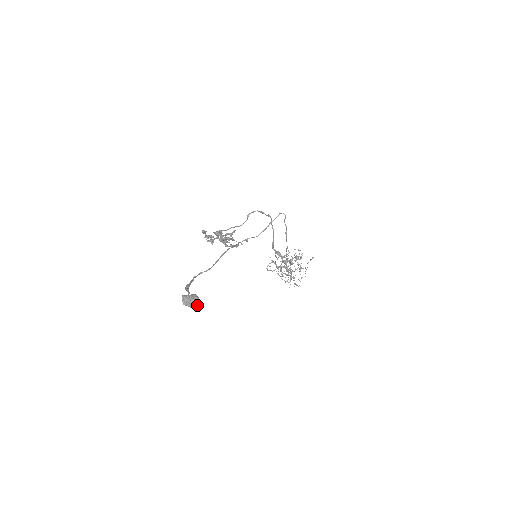
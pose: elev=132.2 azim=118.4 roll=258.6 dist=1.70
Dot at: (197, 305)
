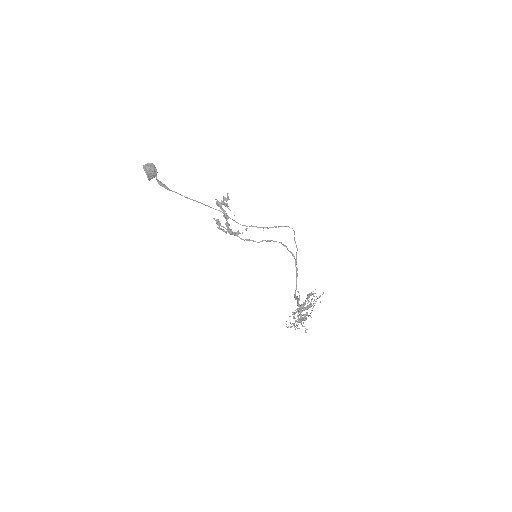
Dot at: (150, 168)
